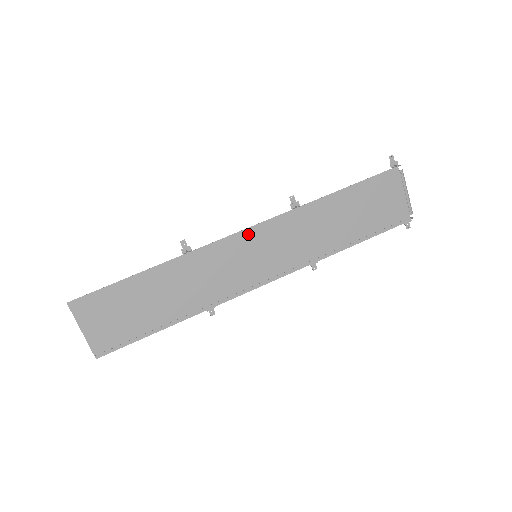
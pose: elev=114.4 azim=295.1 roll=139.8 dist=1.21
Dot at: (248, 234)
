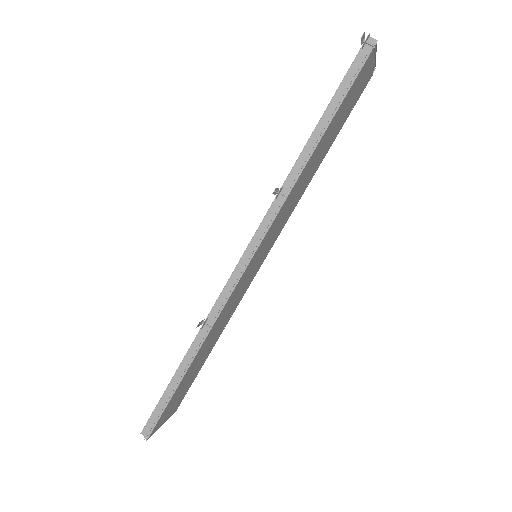
Dot at: (251, 262)
